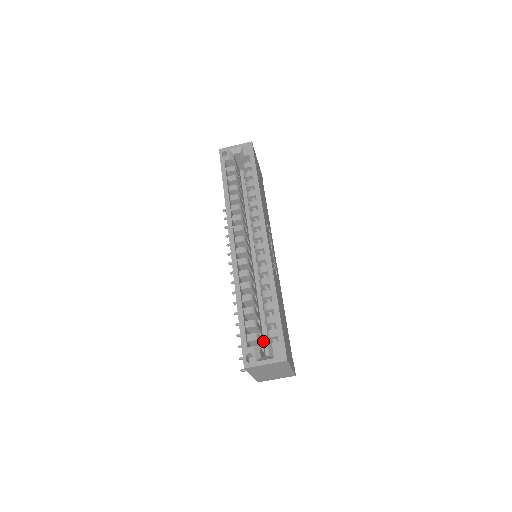
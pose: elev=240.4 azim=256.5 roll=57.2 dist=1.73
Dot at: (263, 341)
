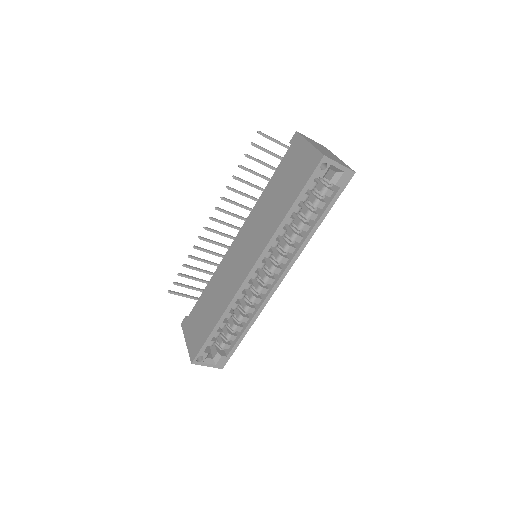
Dot at: occluded
